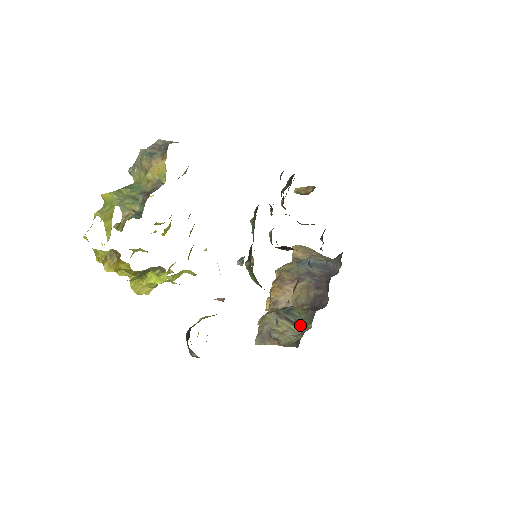
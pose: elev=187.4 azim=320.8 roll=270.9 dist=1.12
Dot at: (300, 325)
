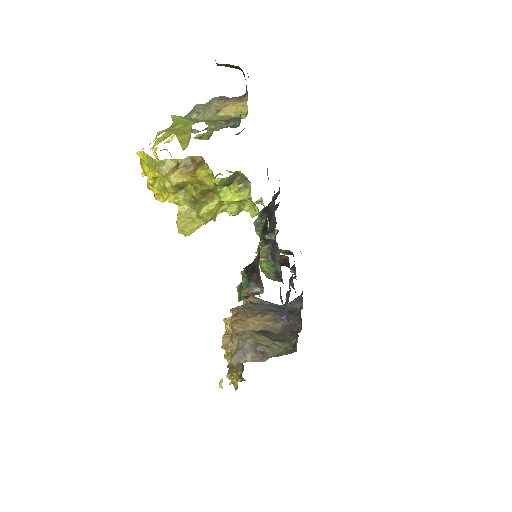
Dot at: (284, 341)
